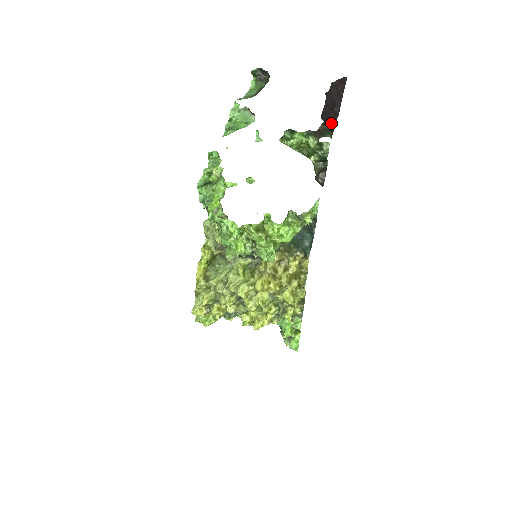
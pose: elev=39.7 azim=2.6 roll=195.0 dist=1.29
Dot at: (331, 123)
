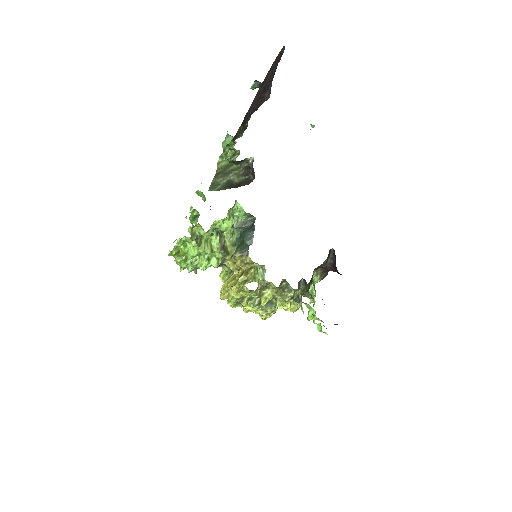
Dot at: (247, 119)
